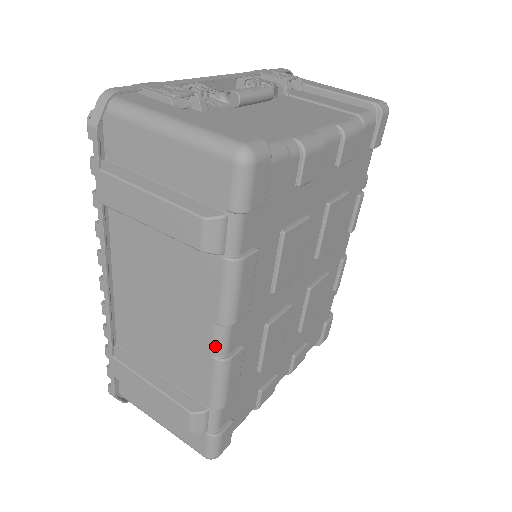
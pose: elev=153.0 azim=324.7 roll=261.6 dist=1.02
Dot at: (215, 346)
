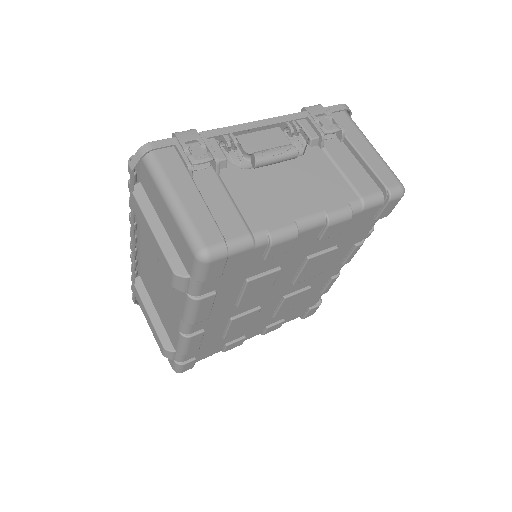
Dot at: (181, 328)
